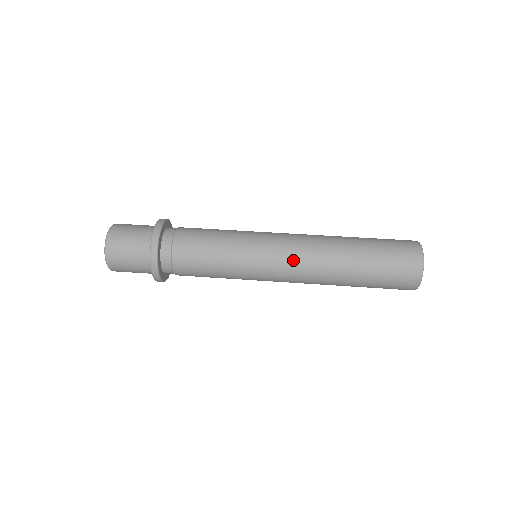
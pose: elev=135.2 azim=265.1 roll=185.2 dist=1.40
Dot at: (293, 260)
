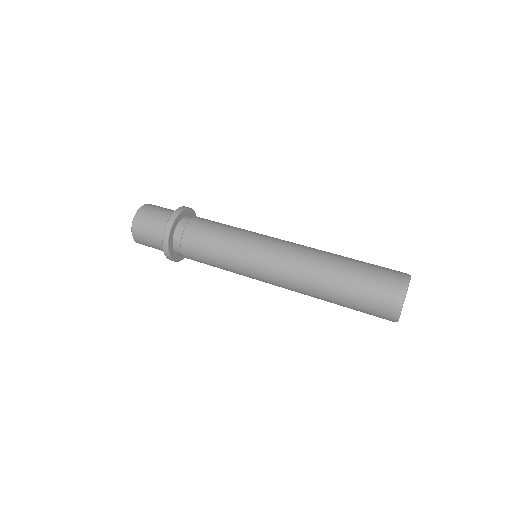
Dot at: (279, 279)
